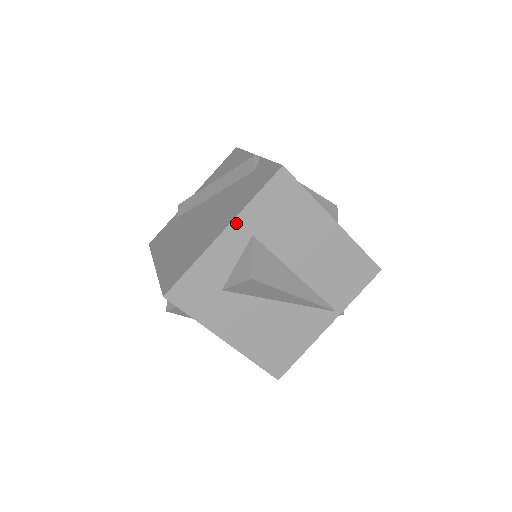
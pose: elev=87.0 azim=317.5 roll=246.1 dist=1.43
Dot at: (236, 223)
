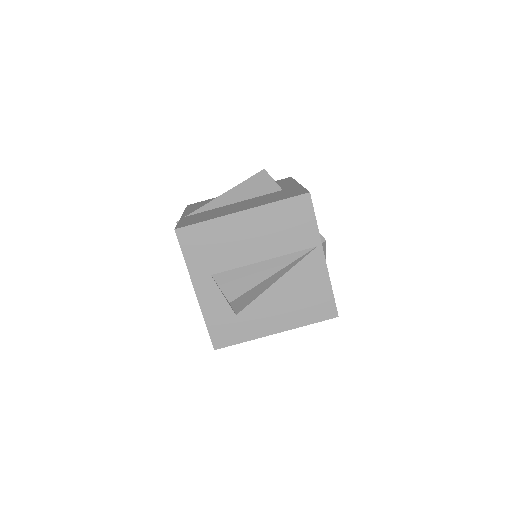
Dot at: (195, 281)
